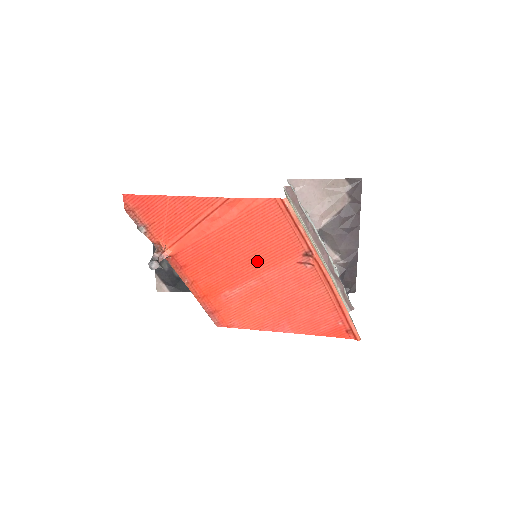
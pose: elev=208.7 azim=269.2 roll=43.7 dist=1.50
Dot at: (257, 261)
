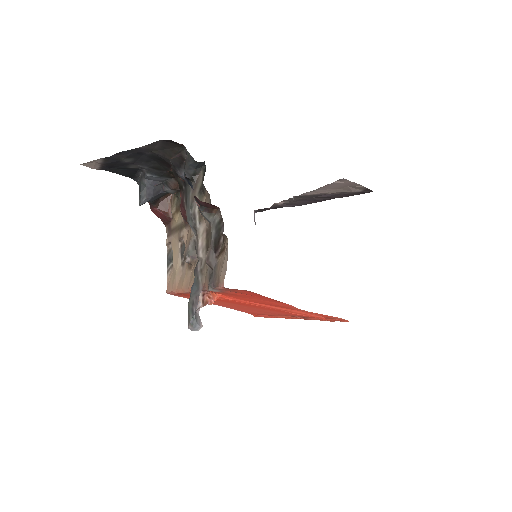
Dot at: (270, 309)
